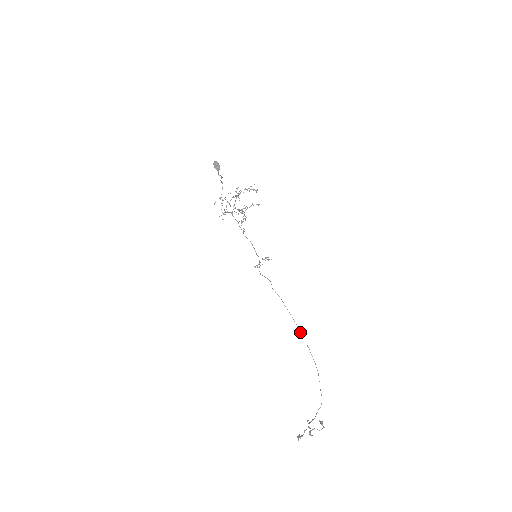
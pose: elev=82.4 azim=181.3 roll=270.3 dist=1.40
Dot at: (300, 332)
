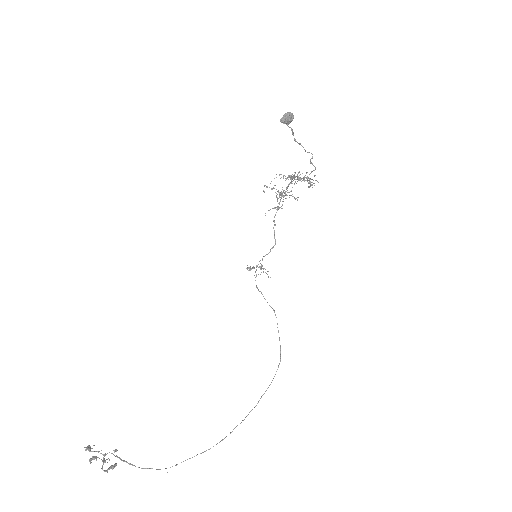
Dot at: (258, 402)
